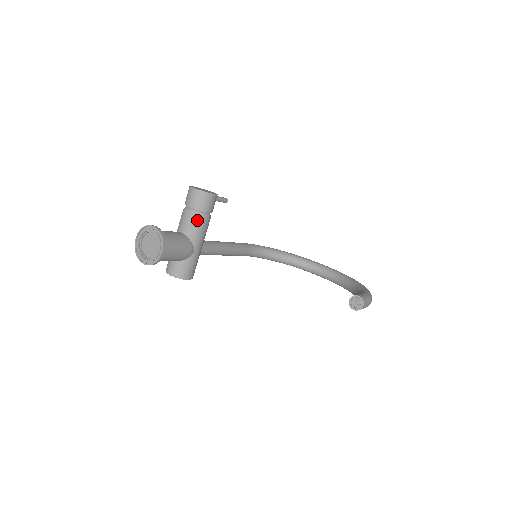
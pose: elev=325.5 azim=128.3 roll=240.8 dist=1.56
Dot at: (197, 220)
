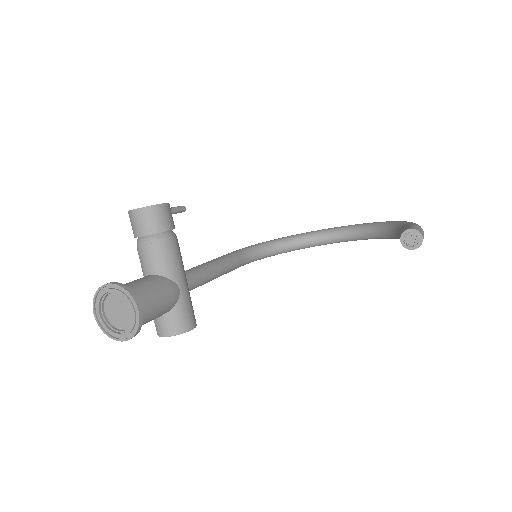
Dot at: (161, 247)
